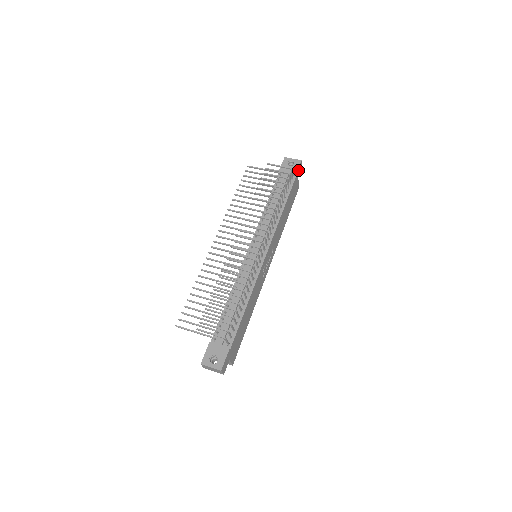
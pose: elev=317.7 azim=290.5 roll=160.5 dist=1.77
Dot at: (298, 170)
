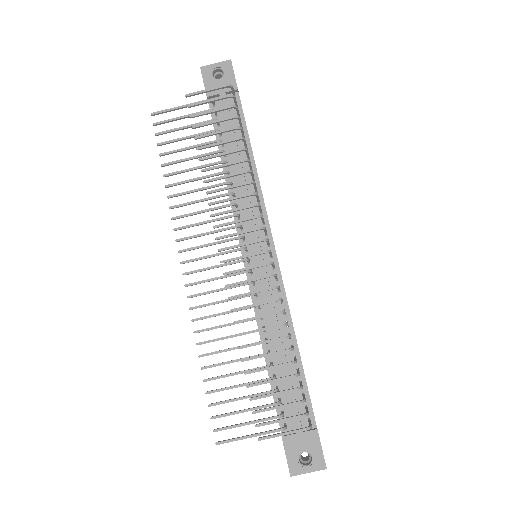
Dot at: (235, 79)
